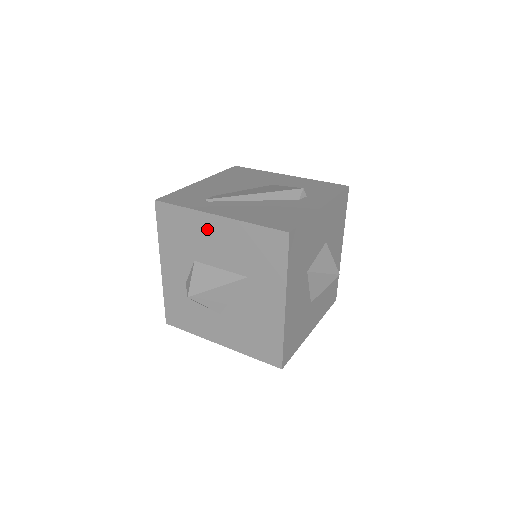
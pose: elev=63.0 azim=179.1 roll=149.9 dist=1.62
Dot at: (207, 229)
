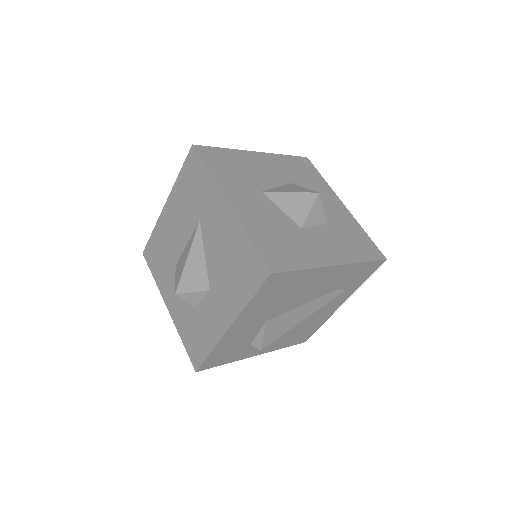
Dot at: (167, 224)
